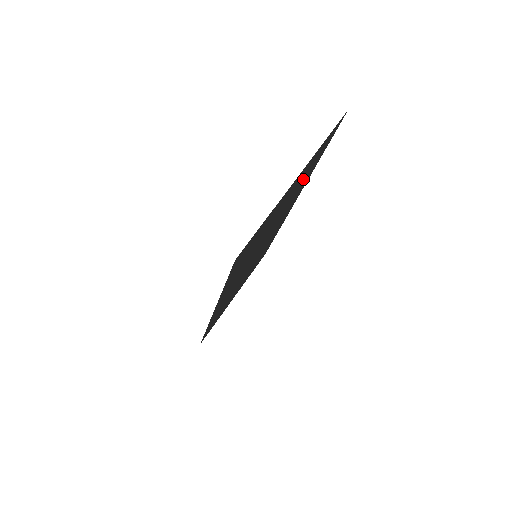
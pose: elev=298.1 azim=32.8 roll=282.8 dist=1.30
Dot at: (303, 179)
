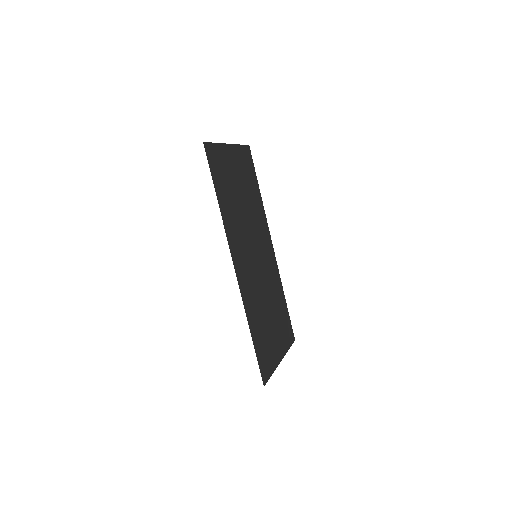
Dot at: (249, 184)
